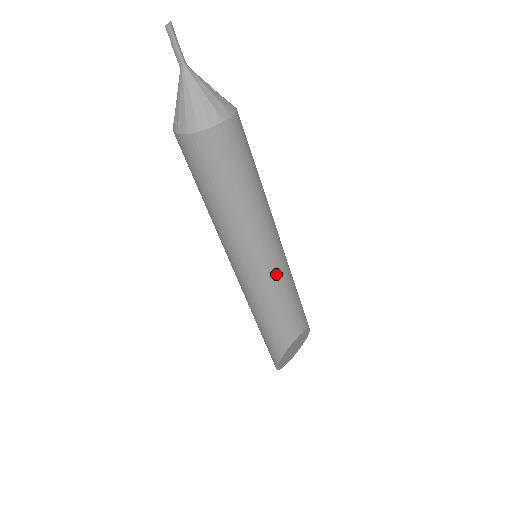
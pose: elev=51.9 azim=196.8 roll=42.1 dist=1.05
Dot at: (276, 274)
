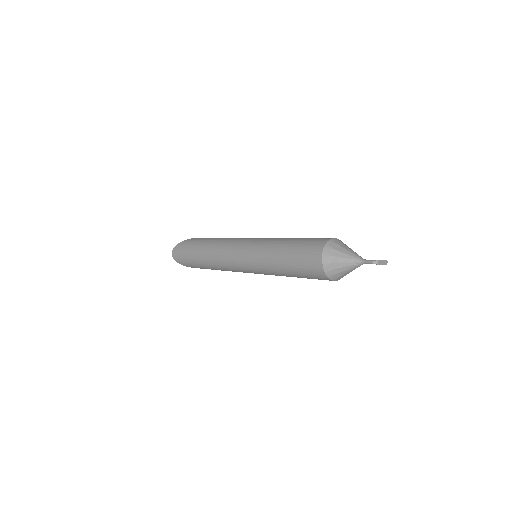
Dot at: occluded
